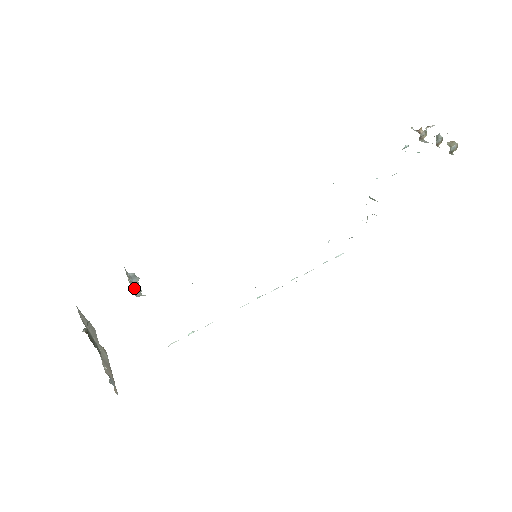
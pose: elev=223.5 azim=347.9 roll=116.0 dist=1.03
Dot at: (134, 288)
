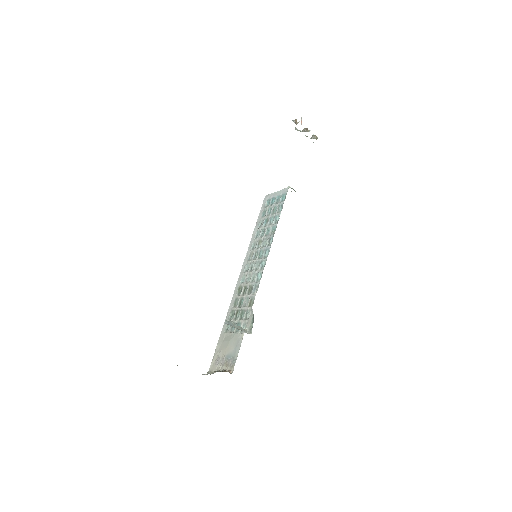
Dot at: occluded
